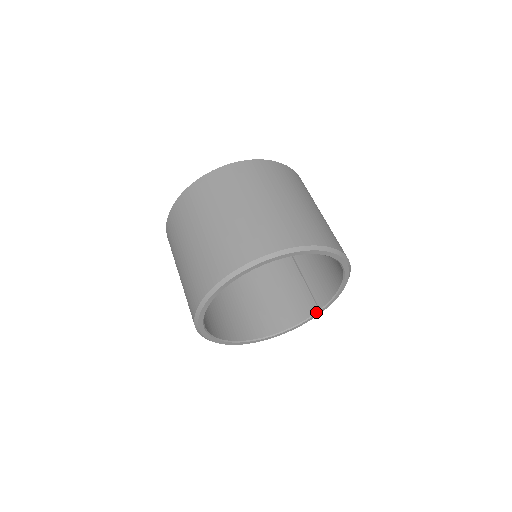
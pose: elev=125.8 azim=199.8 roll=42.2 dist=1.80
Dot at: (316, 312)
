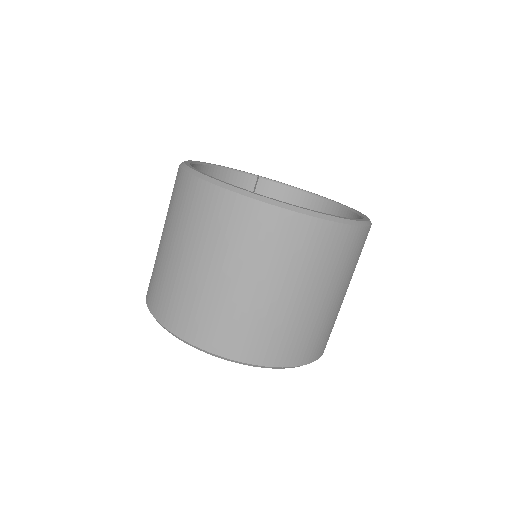
Dot at: occluded
